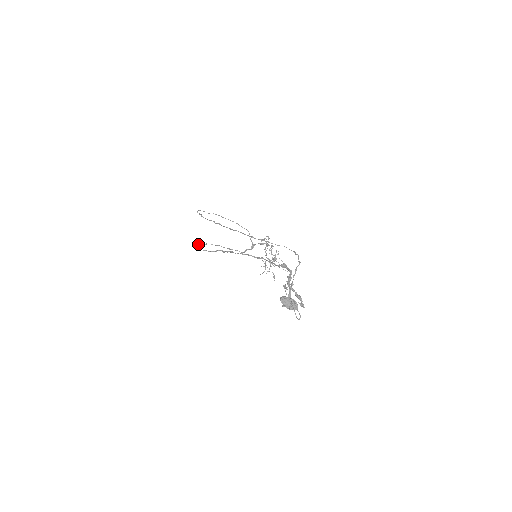
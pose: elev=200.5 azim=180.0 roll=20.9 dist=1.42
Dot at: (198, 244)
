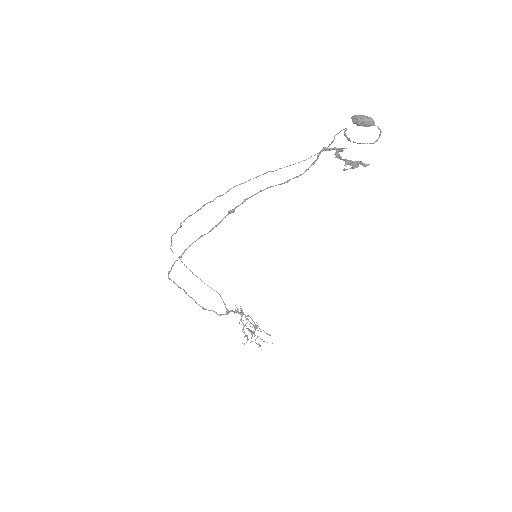
Dot at: (173, 281)
